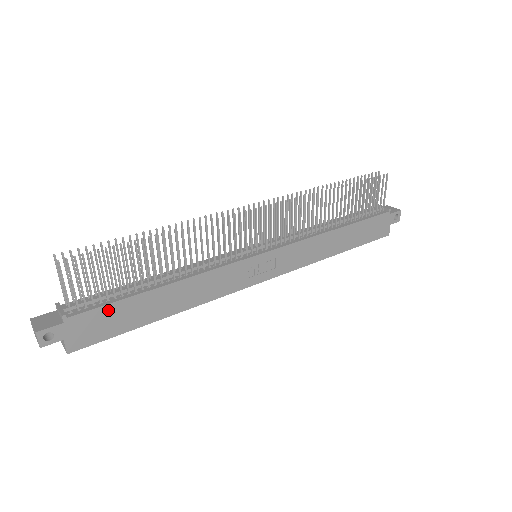
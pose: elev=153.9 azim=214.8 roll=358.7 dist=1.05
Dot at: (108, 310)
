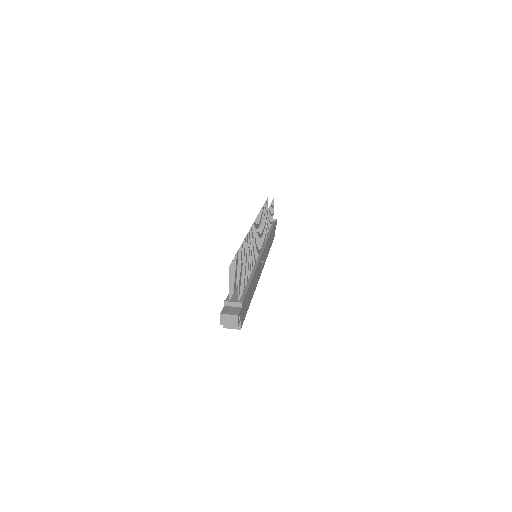
Dot at: (246, 297)
